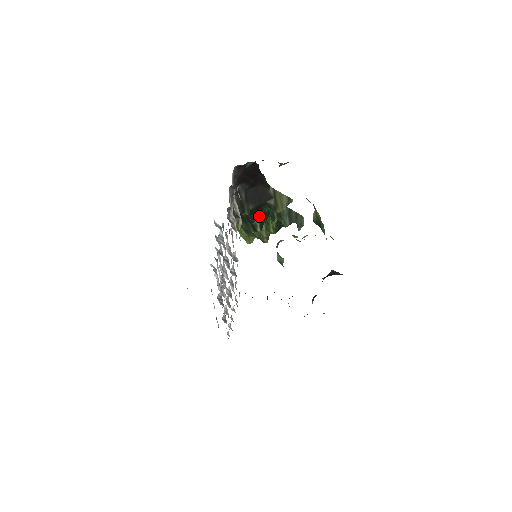
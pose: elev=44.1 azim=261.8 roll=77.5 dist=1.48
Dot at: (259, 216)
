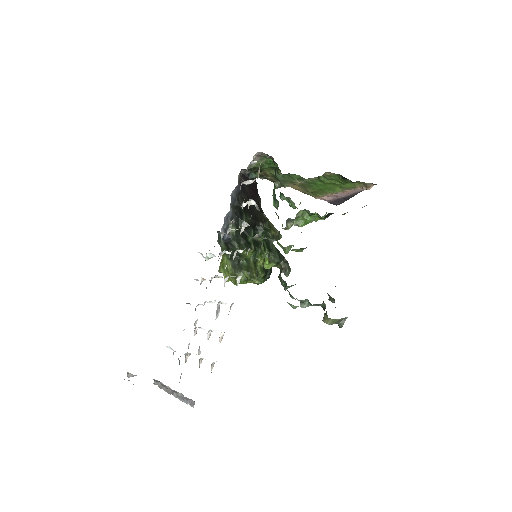
Dot at: (252, 238)
